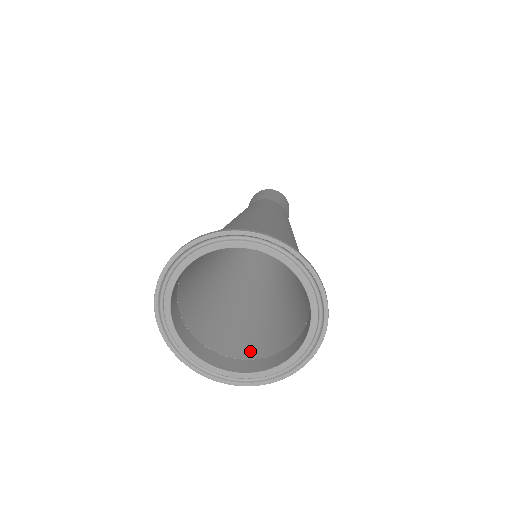
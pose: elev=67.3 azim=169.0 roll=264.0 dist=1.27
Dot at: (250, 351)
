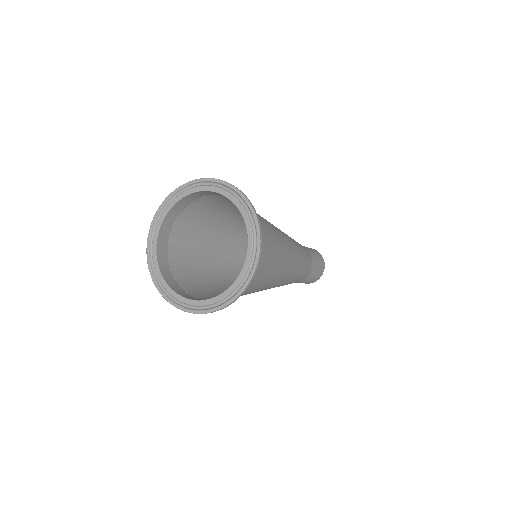
Dot at: (197, 294)
